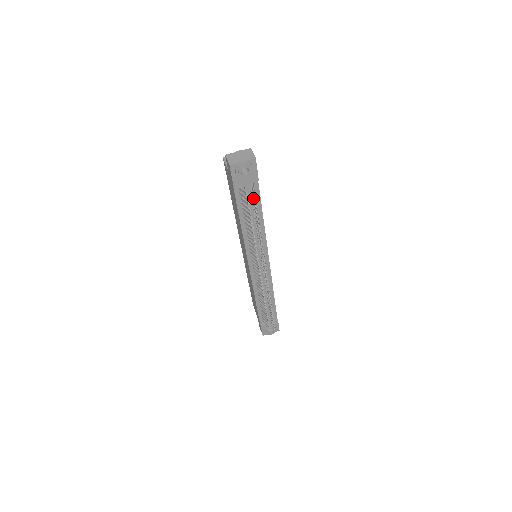
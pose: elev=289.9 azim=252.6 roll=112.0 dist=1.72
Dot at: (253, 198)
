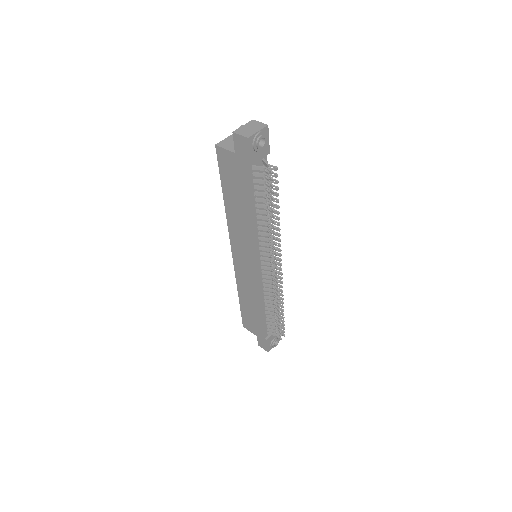
Dot at: occluded
